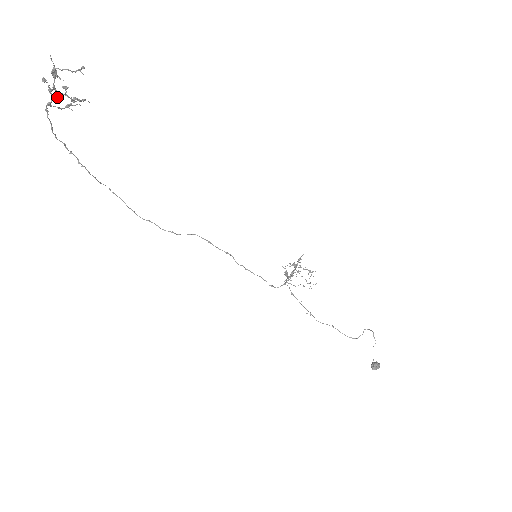
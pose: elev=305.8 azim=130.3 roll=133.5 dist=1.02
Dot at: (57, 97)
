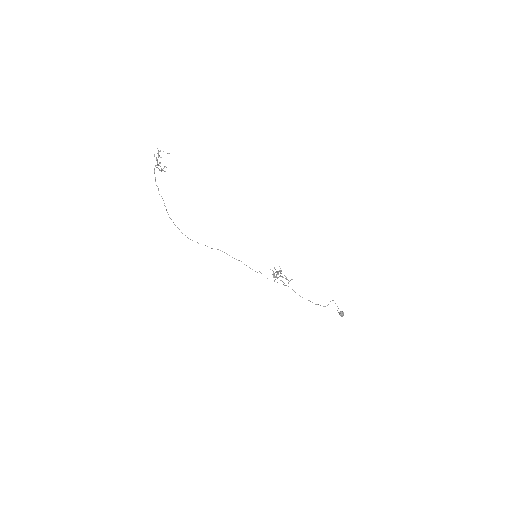
Dot at: occluded
